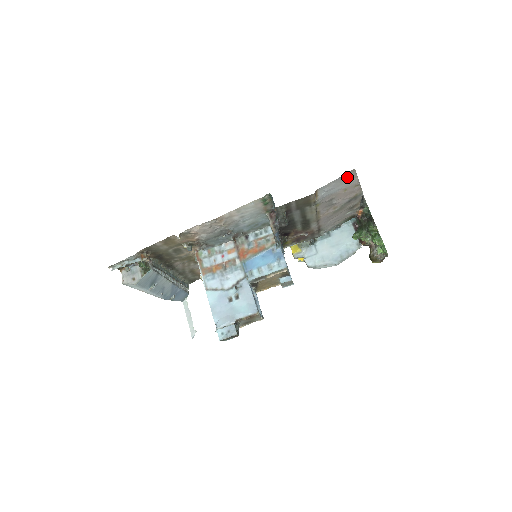
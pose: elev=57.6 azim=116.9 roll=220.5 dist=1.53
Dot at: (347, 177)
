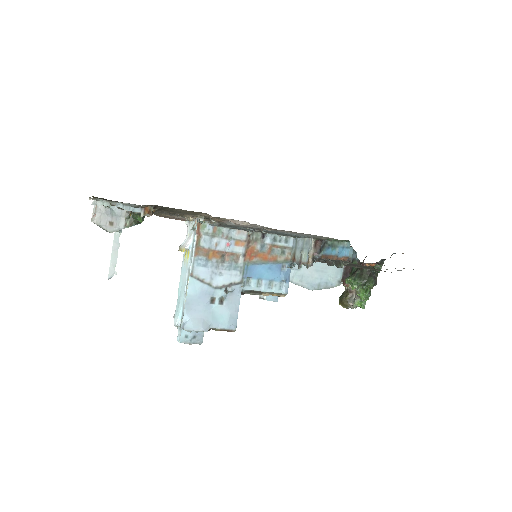
Dot at: occluded
